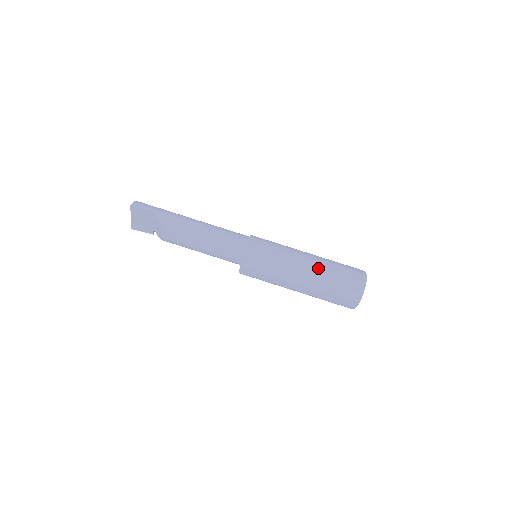
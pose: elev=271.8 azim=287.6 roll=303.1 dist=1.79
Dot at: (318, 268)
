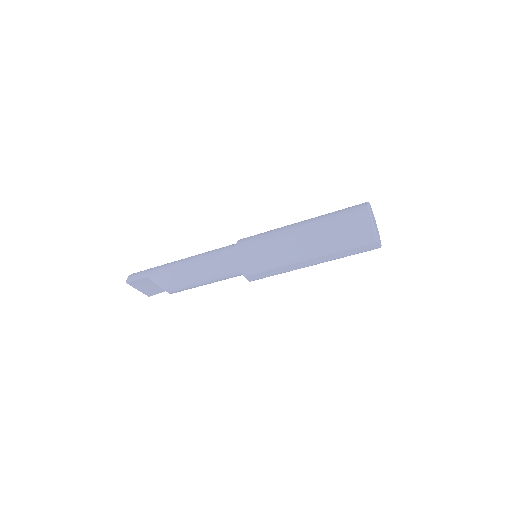
Dot at: (314, 233)
